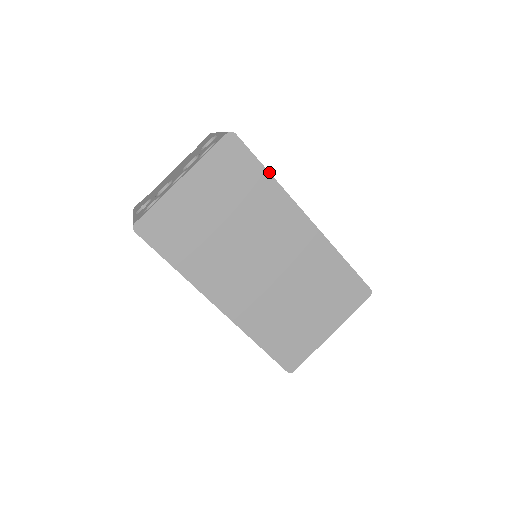
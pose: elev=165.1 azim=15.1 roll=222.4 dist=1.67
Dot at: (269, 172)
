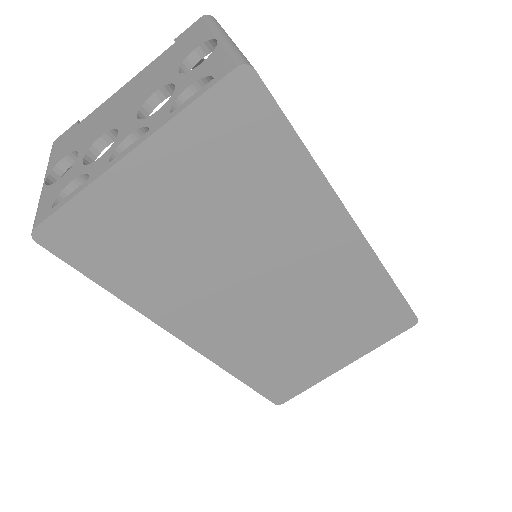
Dot at: occluded
